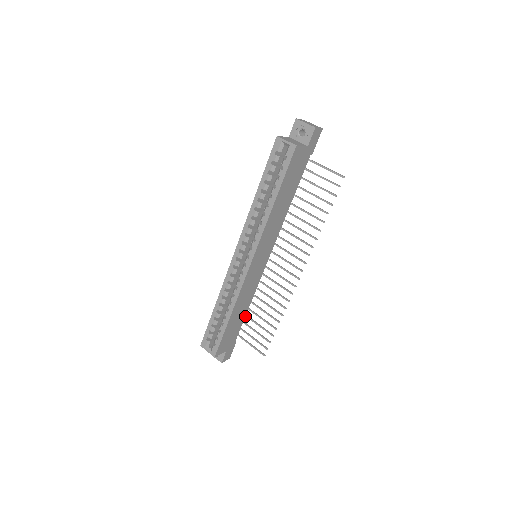
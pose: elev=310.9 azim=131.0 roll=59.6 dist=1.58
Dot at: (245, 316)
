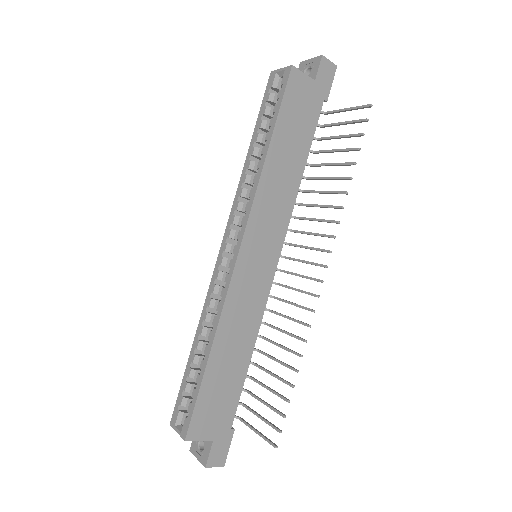
Dot at: (249, 378)
